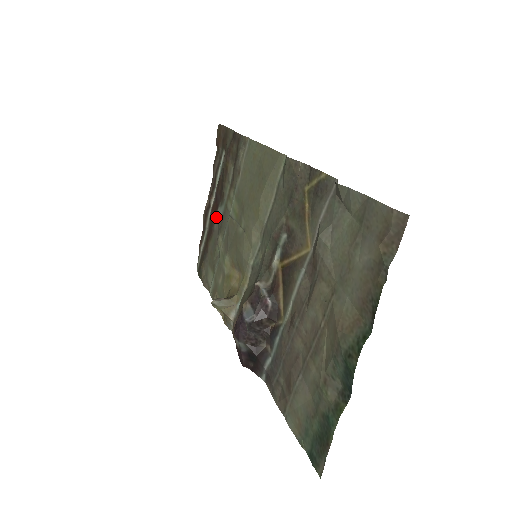
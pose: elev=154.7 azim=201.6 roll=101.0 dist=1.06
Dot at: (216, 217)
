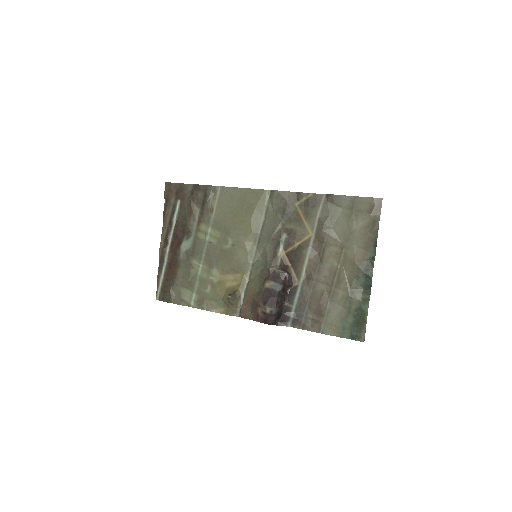
Dot at: (181, 249)
